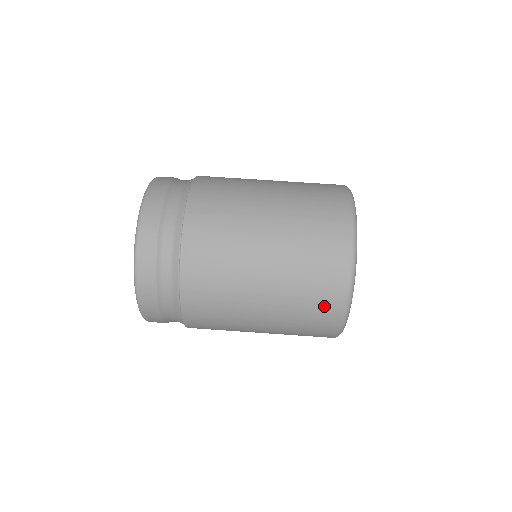
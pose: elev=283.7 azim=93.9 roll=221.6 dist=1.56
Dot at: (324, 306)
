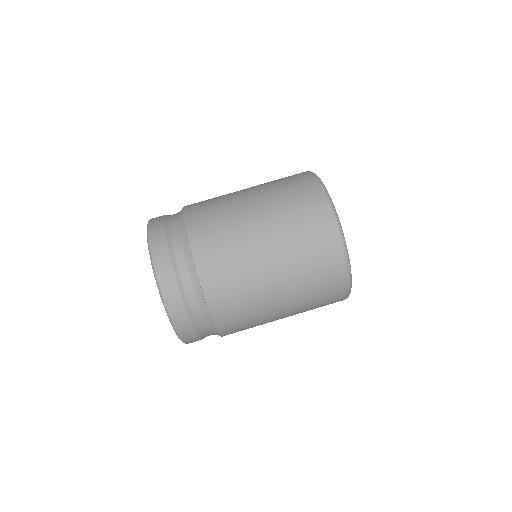
Dot at: (330, 277)
